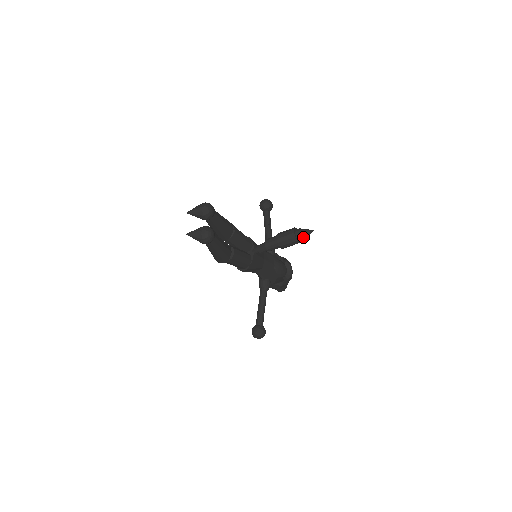
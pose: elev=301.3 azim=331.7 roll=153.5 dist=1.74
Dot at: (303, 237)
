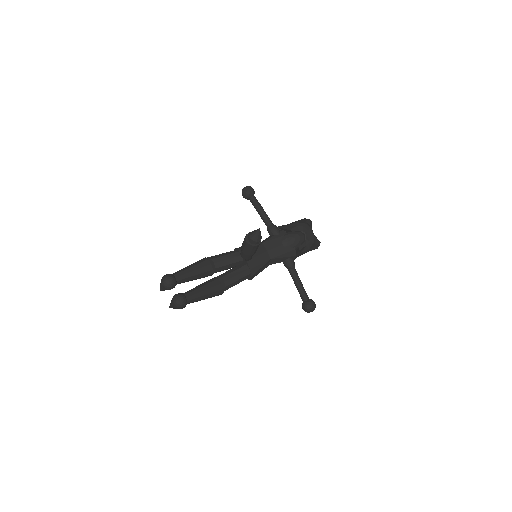
Dot at: (256, 240)
